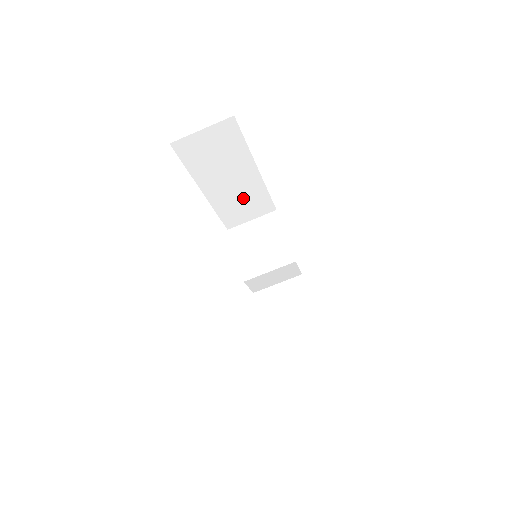
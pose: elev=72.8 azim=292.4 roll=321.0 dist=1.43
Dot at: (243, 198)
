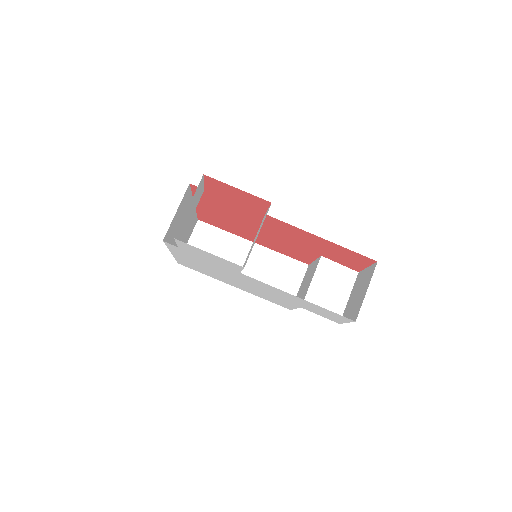
Dot at: (269, 272)
